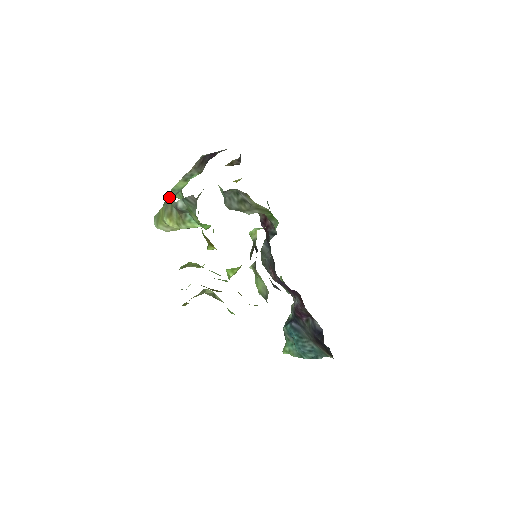
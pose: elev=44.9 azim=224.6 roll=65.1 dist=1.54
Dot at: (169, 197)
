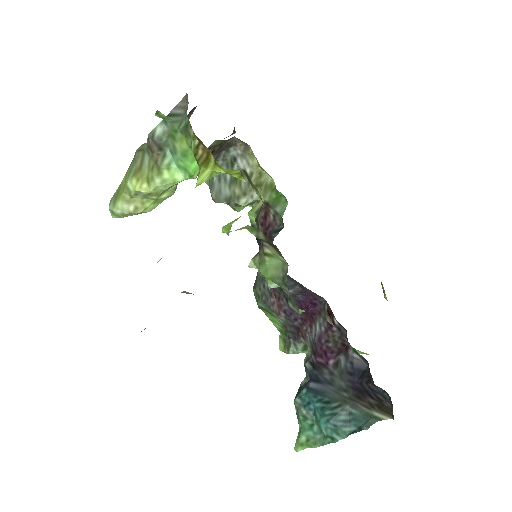
Dot at: (140, 147)
